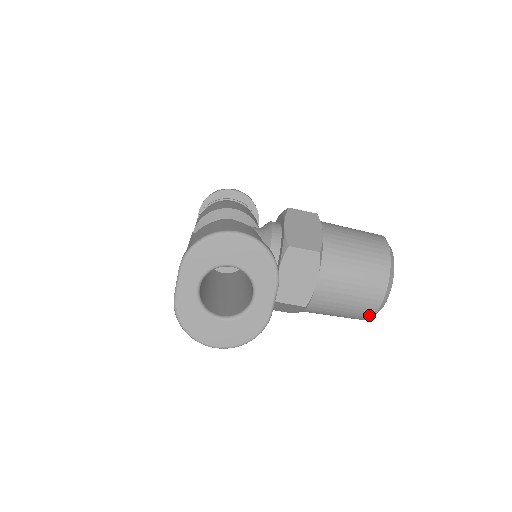
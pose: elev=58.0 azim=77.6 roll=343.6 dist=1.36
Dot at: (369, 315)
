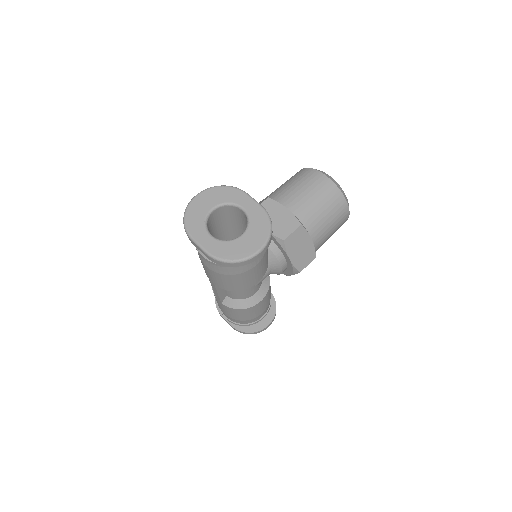
Dot at: (340, 196)
